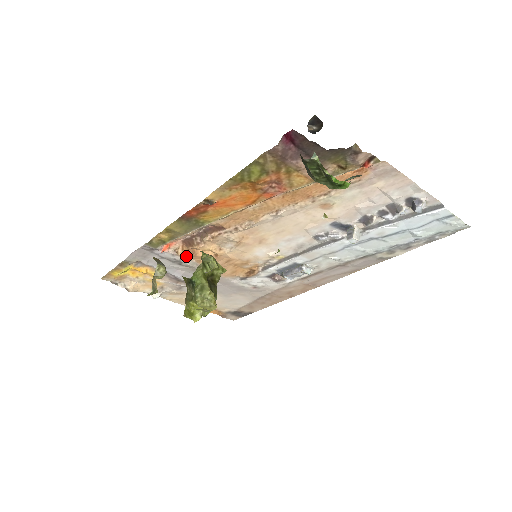
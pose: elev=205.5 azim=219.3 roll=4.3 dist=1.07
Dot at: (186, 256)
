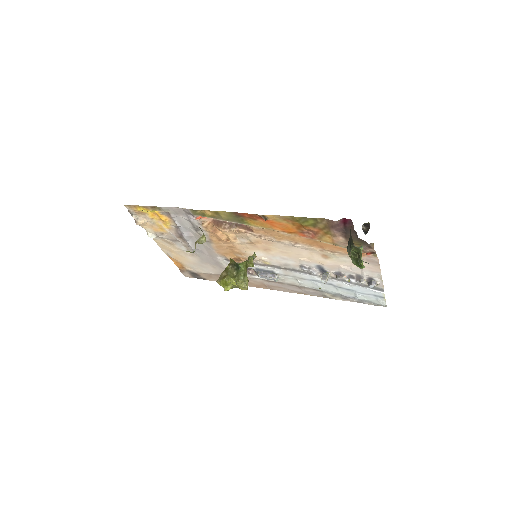
Dot at: (207, 229)
